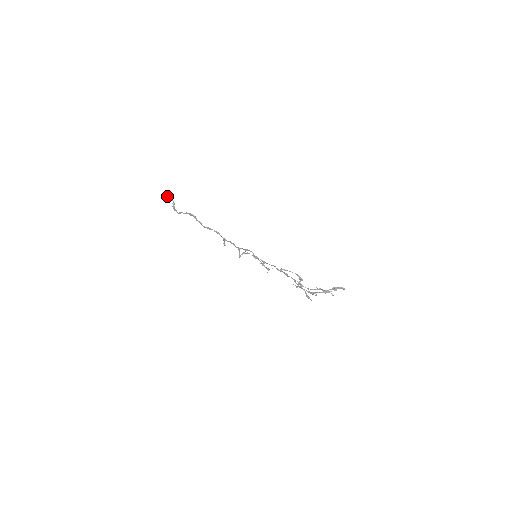
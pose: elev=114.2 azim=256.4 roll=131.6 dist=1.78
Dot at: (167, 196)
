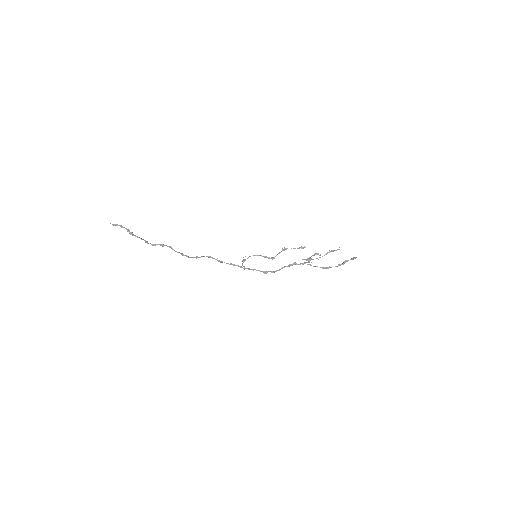
Dot at: occluded
